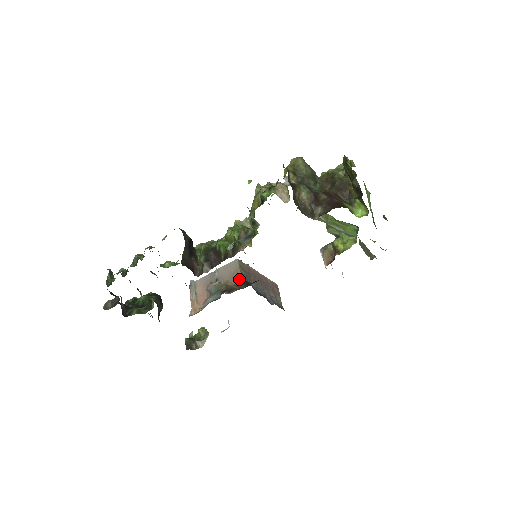
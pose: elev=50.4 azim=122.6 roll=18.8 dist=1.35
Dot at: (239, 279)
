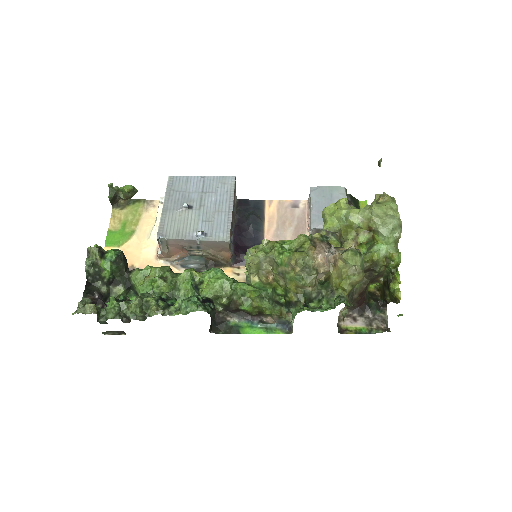
Dot at: (226, 253)
